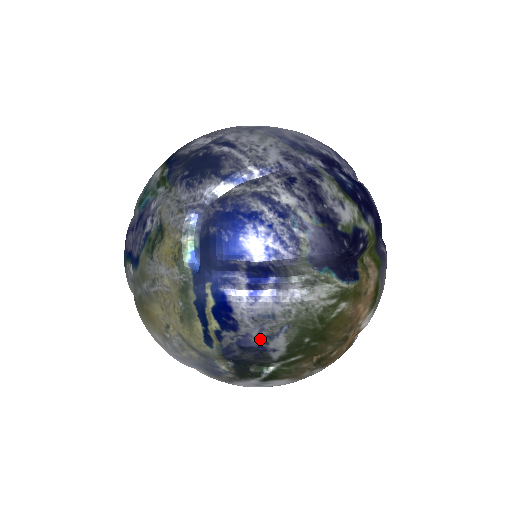
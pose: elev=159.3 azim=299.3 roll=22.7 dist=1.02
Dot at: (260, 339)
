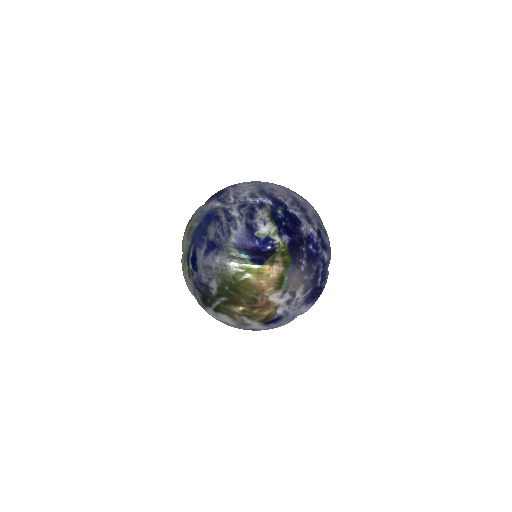
Dot at: (206, 279)
